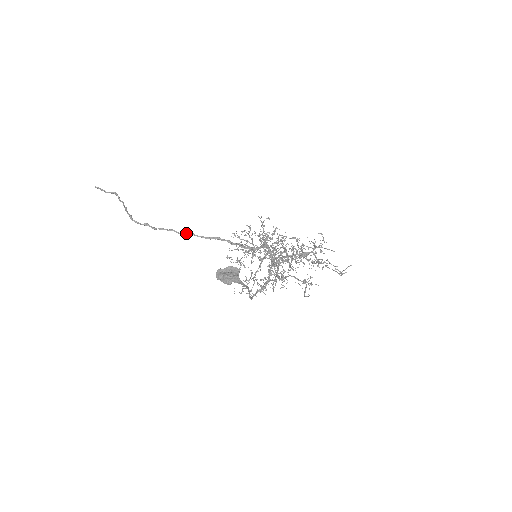
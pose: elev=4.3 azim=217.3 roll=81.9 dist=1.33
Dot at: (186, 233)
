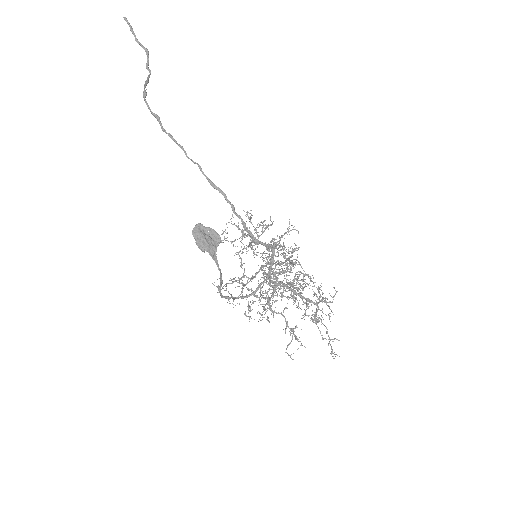
Dot at: (195, 162)
